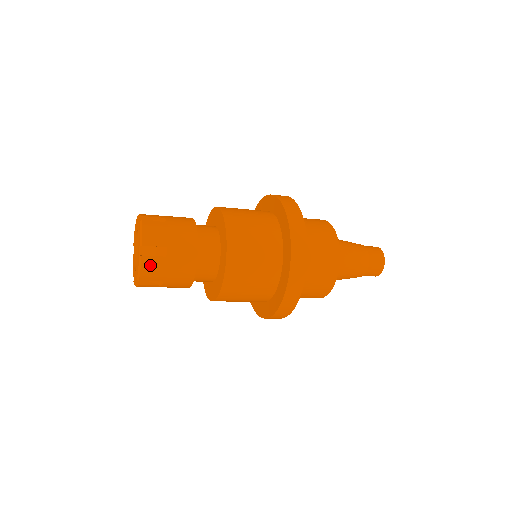
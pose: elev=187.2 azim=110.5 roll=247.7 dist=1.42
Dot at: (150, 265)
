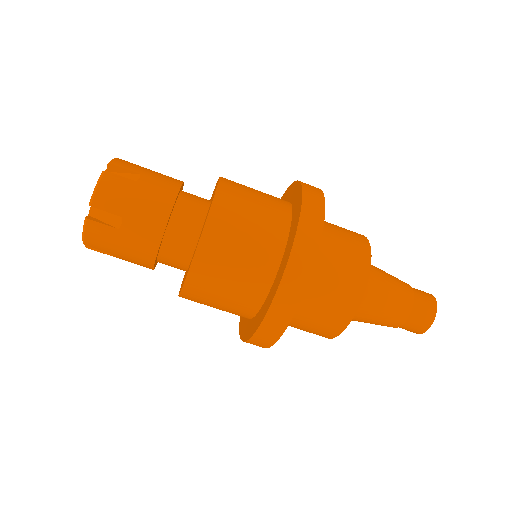
Dot at: (112, 184)
